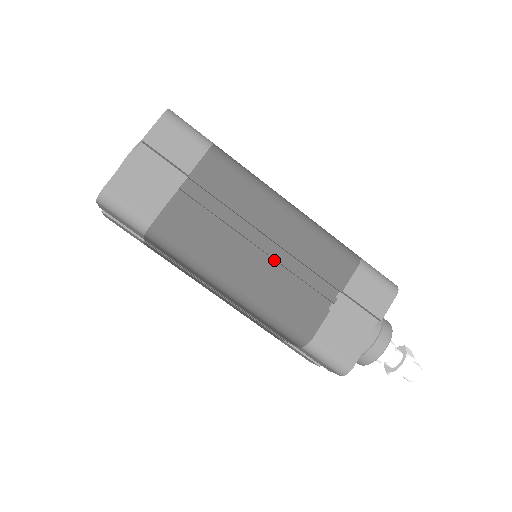
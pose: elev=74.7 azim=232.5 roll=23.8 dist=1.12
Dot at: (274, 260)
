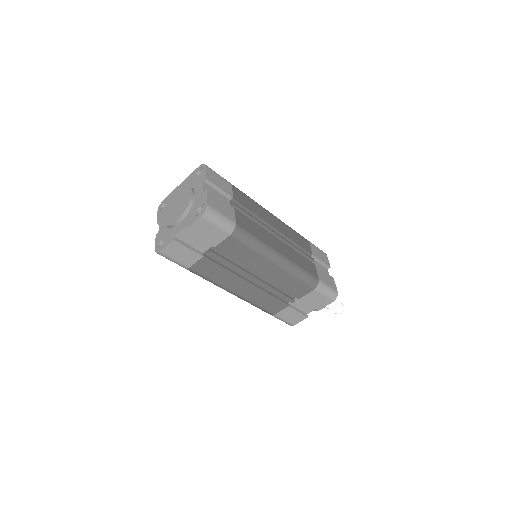
Dot at: occluded
